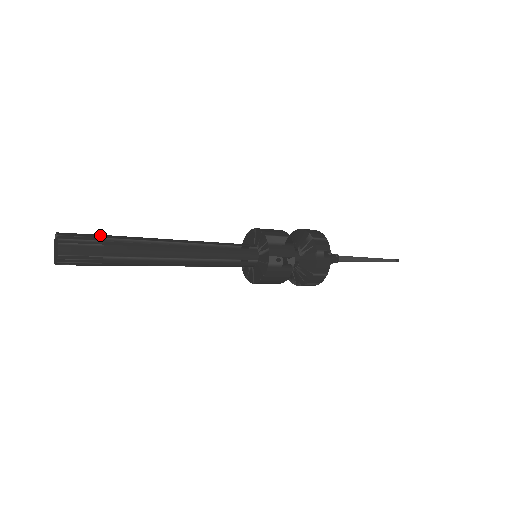
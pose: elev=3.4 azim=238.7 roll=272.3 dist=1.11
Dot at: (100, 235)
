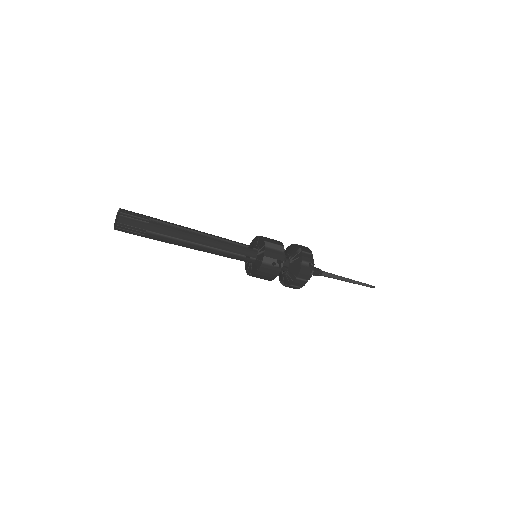
Dot at: (147, 216)
